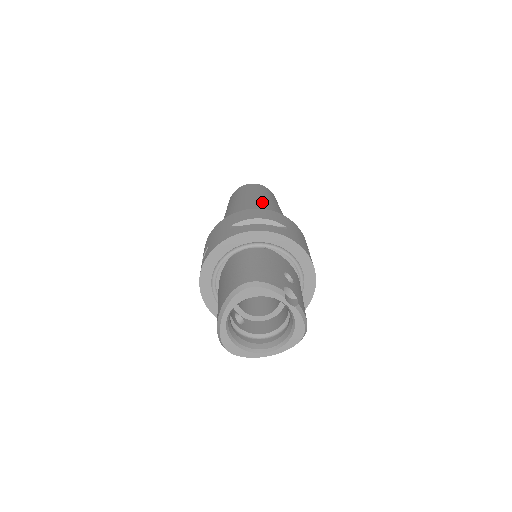
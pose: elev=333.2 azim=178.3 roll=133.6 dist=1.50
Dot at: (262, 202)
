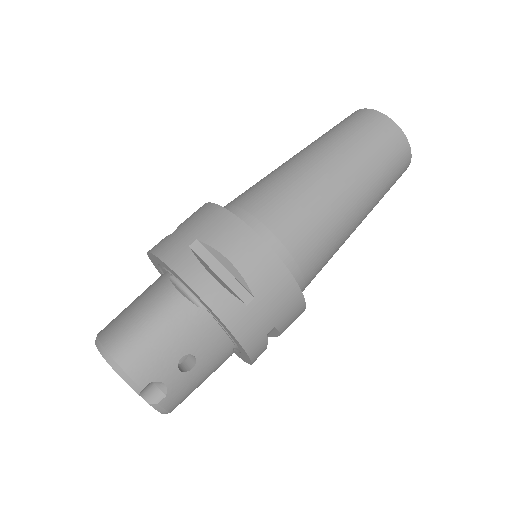
Dot at: (326, 194)
